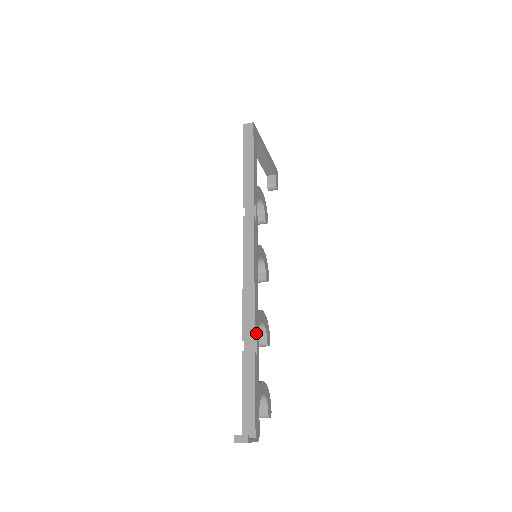
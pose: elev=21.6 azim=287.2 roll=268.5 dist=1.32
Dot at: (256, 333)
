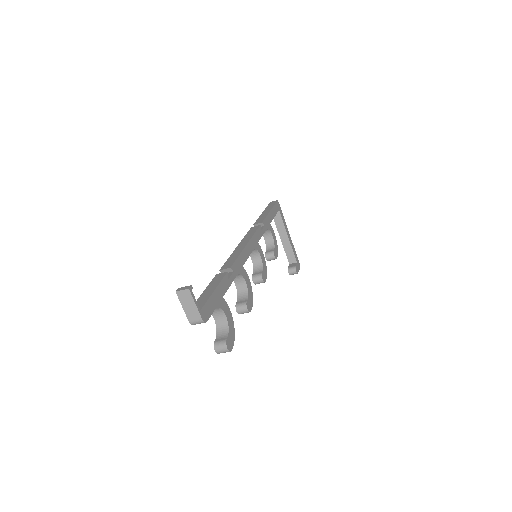
Dot at: (234, 269)
